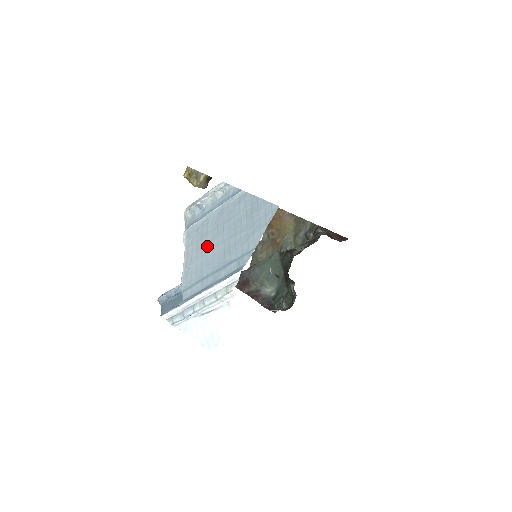
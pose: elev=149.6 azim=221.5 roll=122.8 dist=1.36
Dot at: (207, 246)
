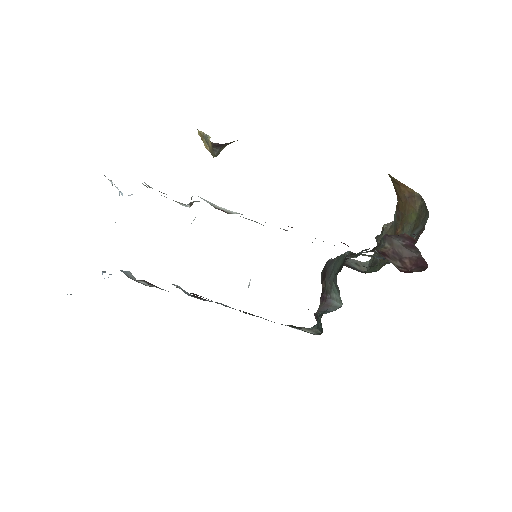
Dot at: occluded
